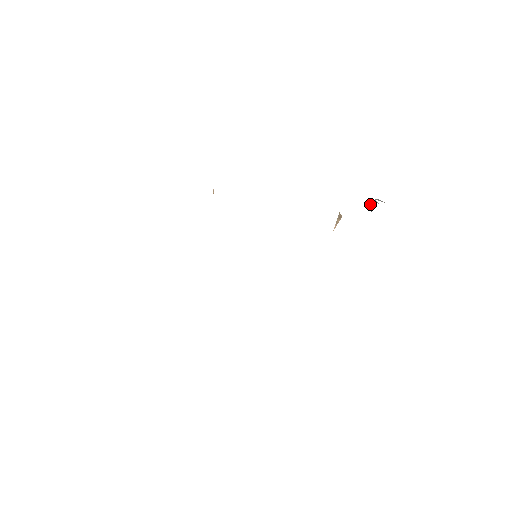
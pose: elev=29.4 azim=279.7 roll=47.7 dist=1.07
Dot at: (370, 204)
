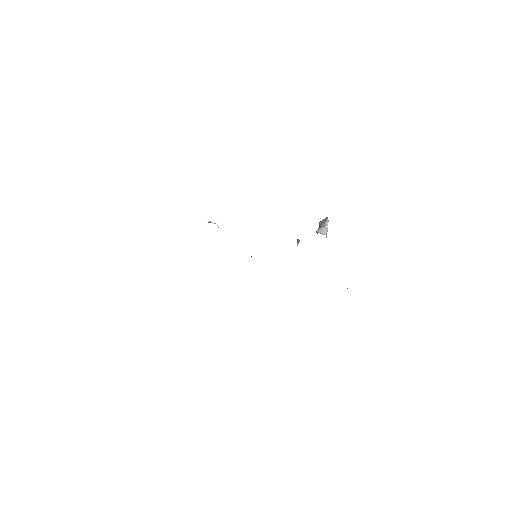
Dot at: occluded
